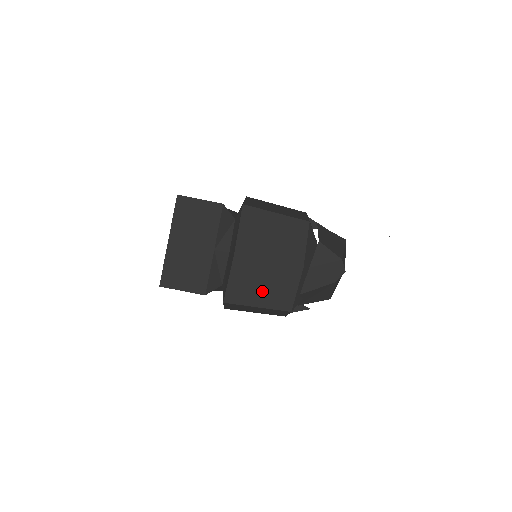
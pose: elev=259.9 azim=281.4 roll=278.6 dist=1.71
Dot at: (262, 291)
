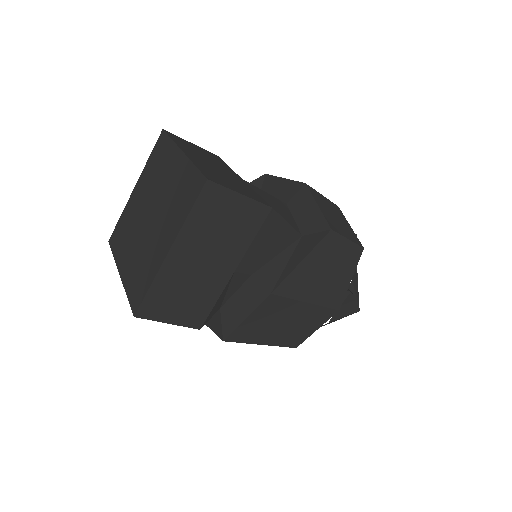
Dot at: occluded
